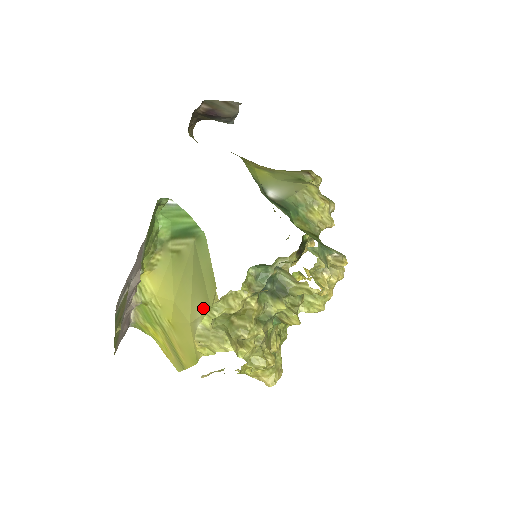
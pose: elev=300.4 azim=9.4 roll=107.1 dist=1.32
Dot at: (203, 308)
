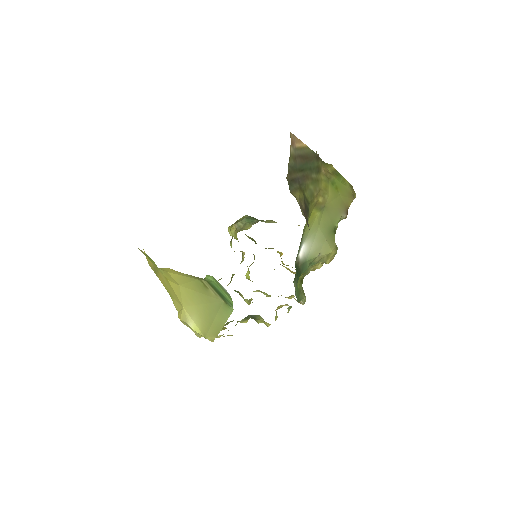
Dot at: (200, 326)
